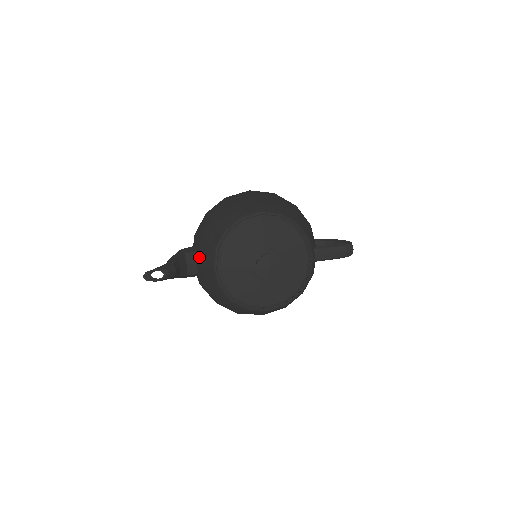
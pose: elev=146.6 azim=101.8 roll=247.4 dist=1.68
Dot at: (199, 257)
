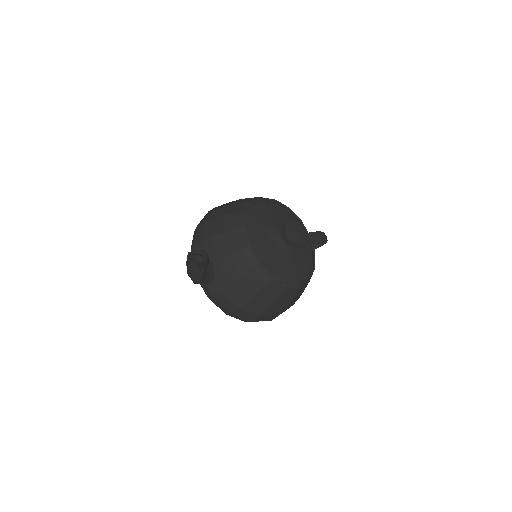
Dot at: (216, 254)
